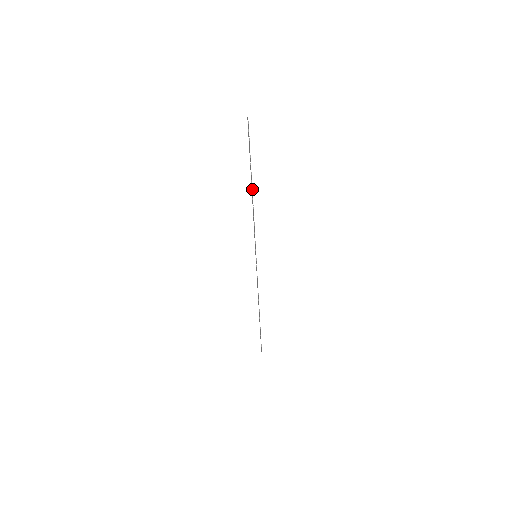
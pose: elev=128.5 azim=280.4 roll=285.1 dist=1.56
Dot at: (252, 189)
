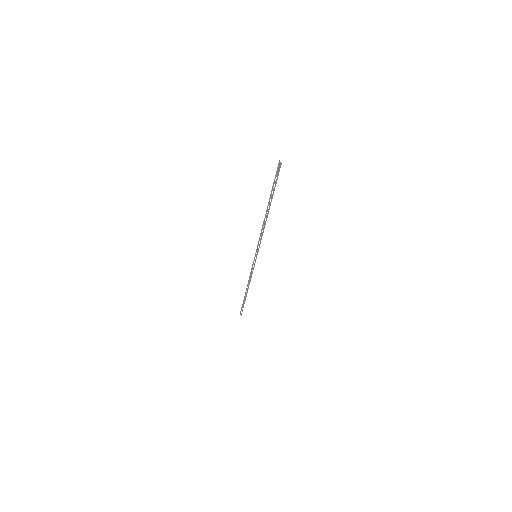
Dot at: (268, 213)
